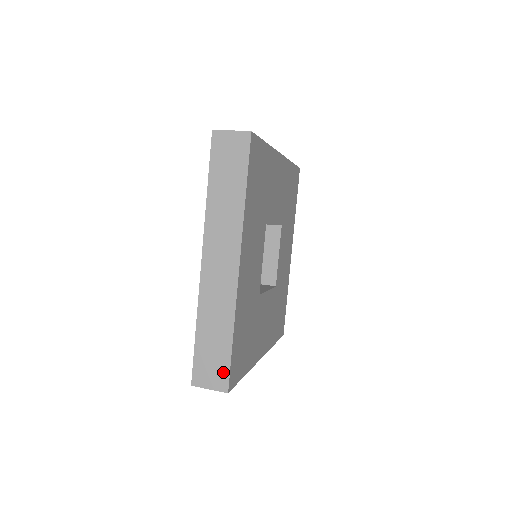
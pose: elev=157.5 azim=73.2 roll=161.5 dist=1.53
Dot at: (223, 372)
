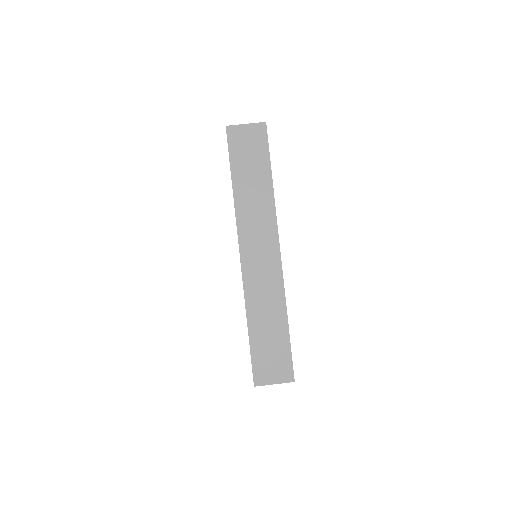
Dot at: occluded
